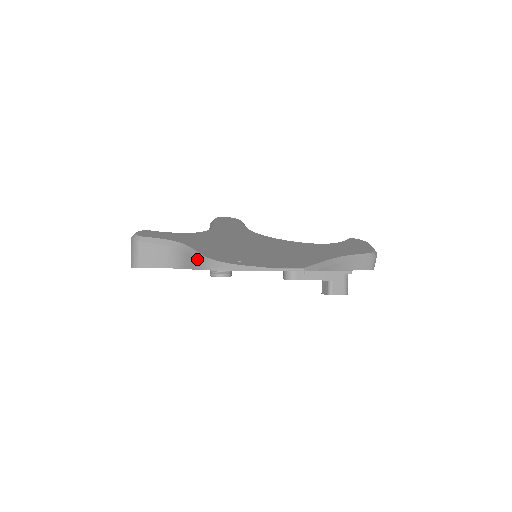
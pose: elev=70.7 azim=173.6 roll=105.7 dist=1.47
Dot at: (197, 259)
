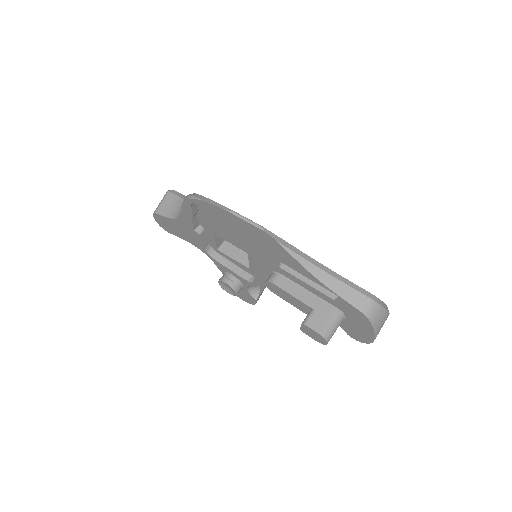
Dot at: occluded
